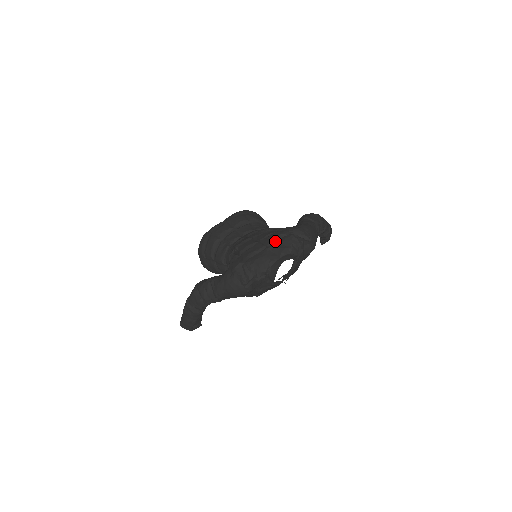
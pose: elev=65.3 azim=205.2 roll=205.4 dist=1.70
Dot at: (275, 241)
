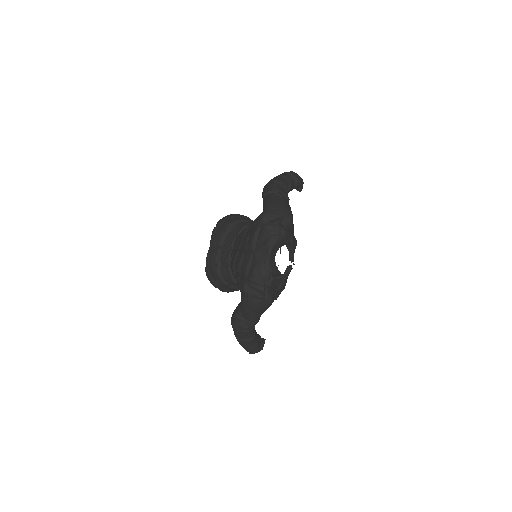
Dot at: (256, 242)
